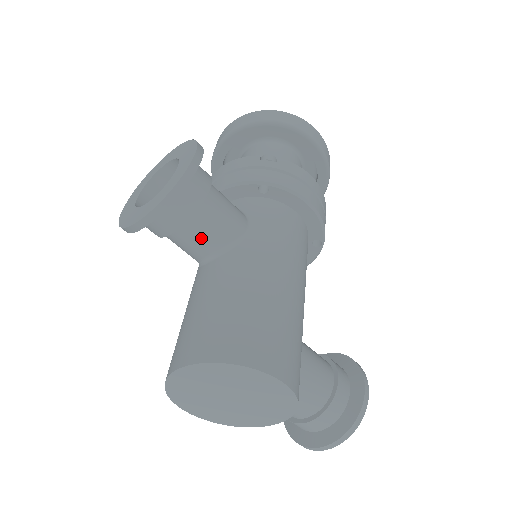
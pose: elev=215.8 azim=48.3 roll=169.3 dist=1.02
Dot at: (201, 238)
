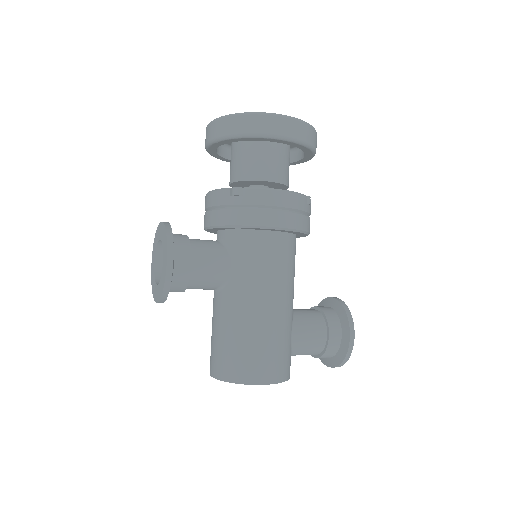
Dot at: (201, 288)
